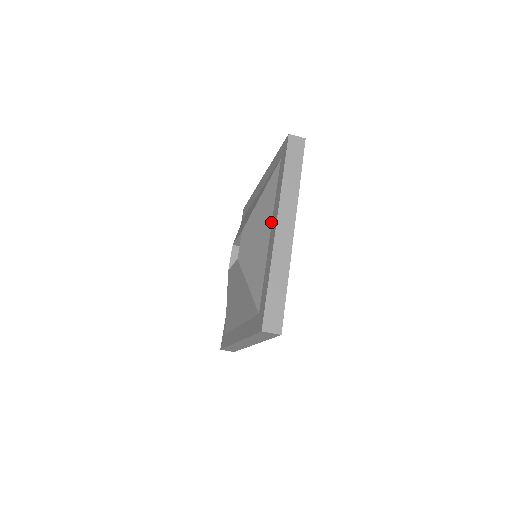
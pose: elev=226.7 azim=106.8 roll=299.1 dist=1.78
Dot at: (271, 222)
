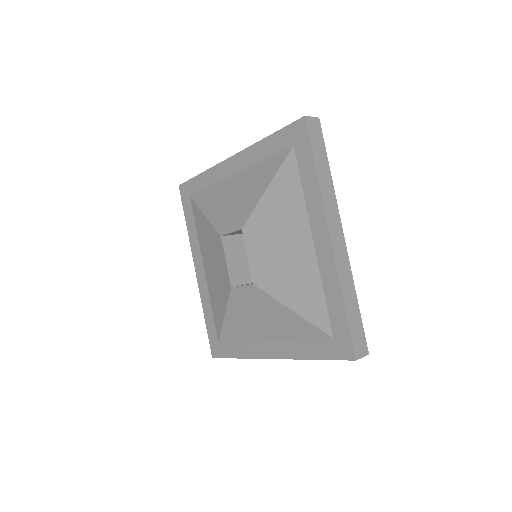
Dot at: (274, 340)
